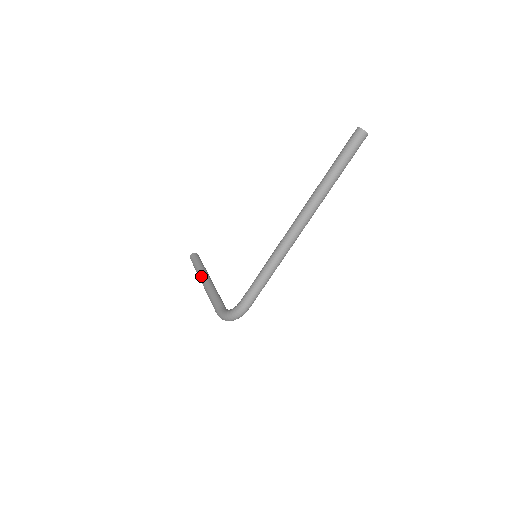
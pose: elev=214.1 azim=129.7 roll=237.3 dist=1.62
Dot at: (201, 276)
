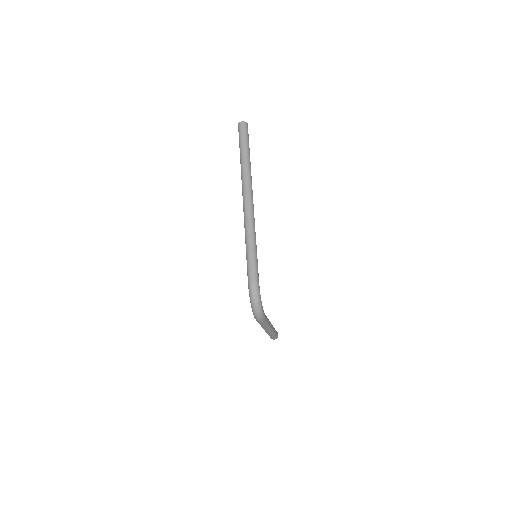
Dot at: occluded
